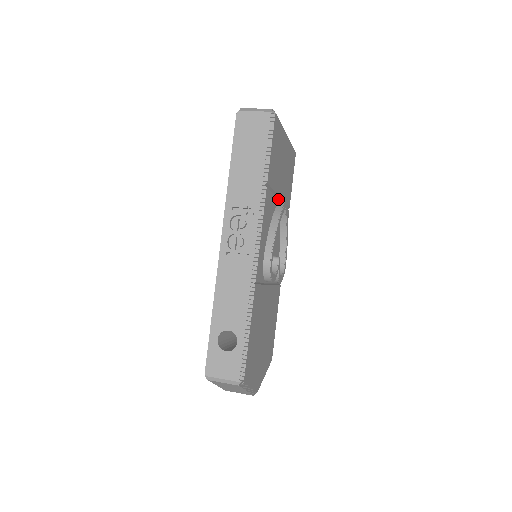
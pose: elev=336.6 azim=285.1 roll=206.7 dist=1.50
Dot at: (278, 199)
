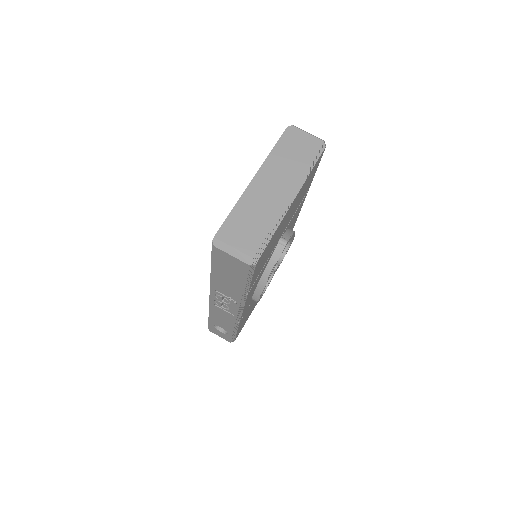
Dot at: (277, 243)
